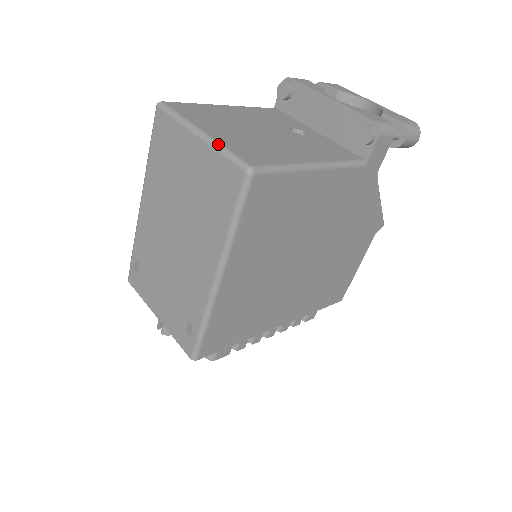
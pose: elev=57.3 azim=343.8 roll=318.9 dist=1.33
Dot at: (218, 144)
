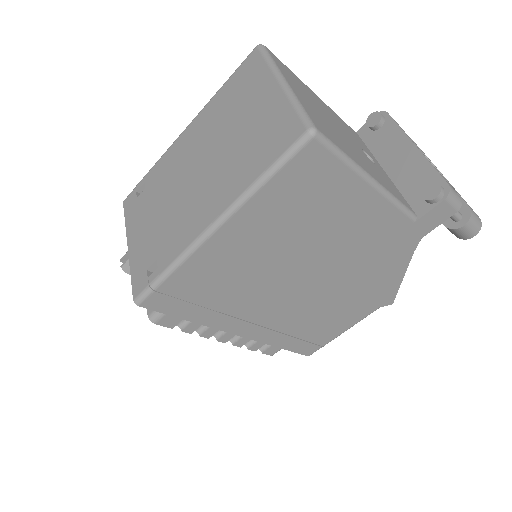
Dot at: (295, 97)
